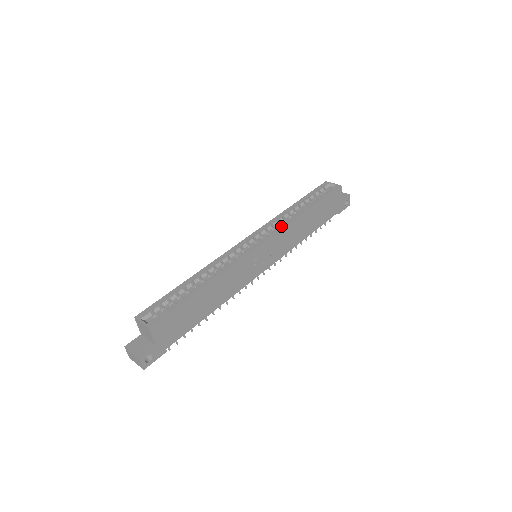
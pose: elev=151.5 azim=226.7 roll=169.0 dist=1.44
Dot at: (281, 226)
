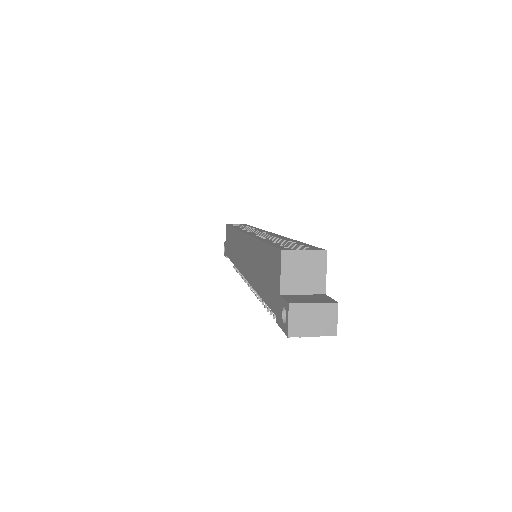
Dot at: (257, 229)
